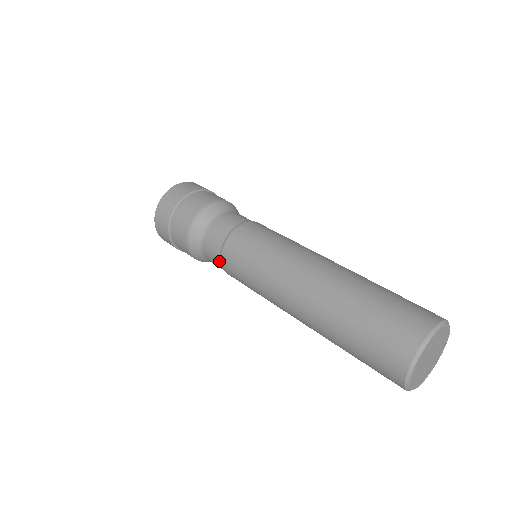
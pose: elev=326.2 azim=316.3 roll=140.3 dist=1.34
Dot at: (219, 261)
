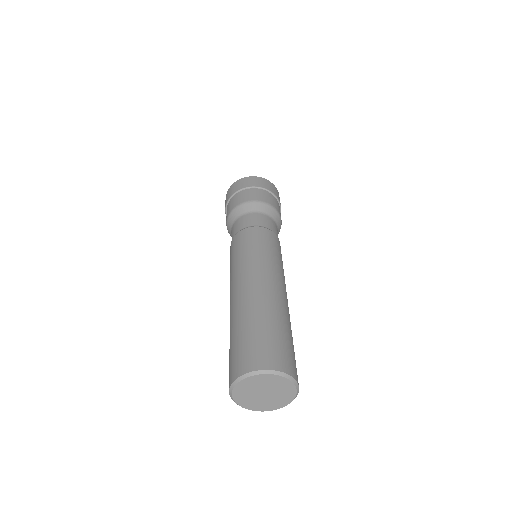
Dot at: (235, 234)
